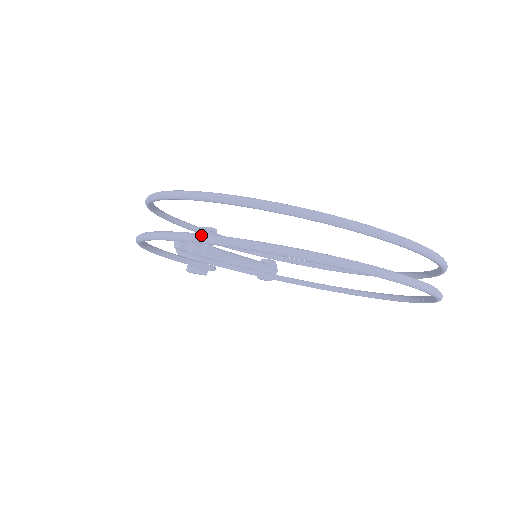
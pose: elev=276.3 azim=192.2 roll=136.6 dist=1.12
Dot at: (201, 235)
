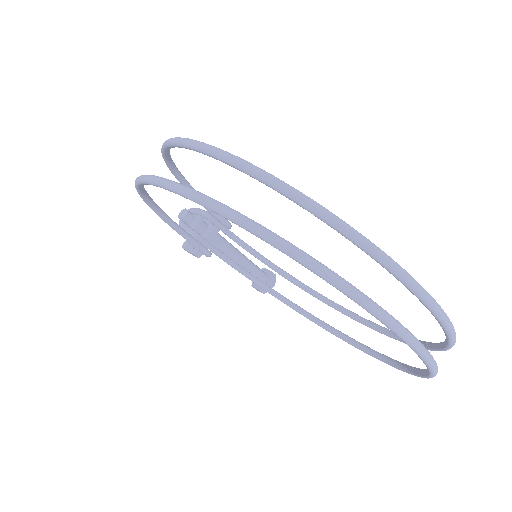
Dot at: (198, 192)
